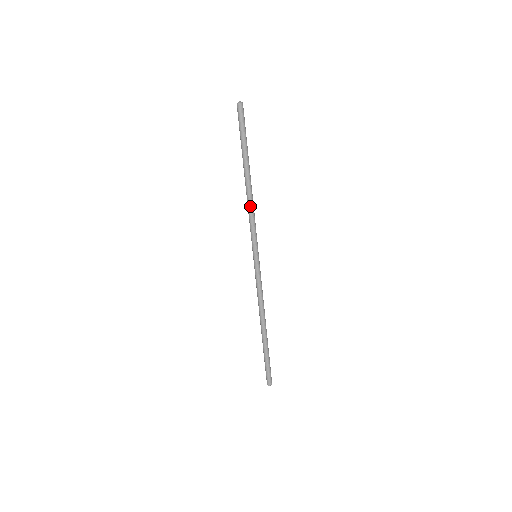
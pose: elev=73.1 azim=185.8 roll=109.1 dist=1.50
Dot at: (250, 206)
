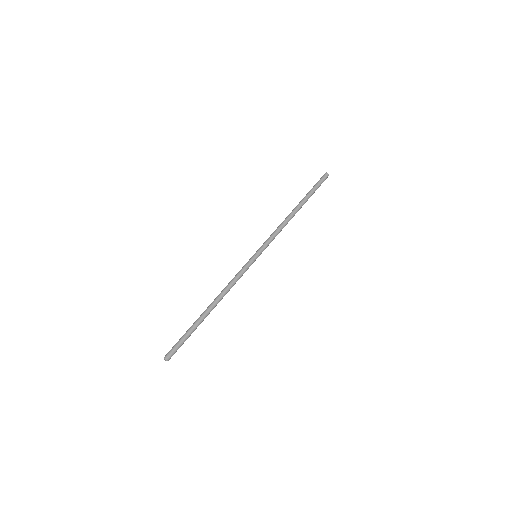
Dot at: (284, 224)
